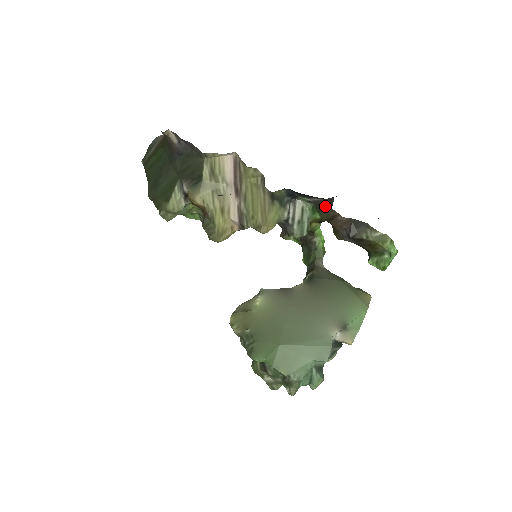
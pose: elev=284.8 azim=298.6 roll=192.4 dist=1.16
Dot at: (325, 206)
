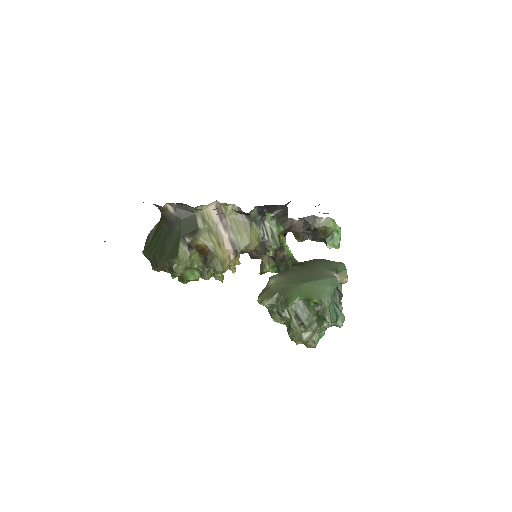
Dot at: (284, 217)
